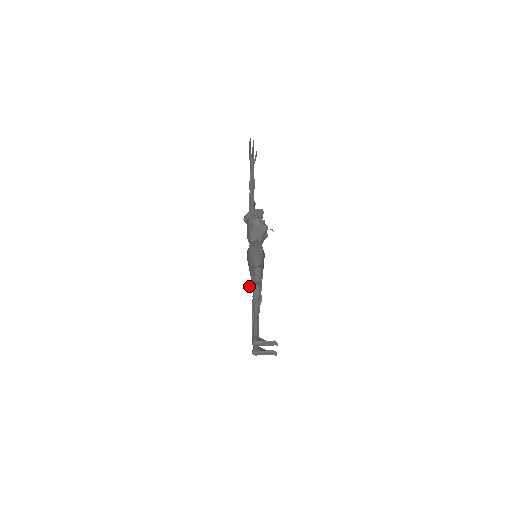
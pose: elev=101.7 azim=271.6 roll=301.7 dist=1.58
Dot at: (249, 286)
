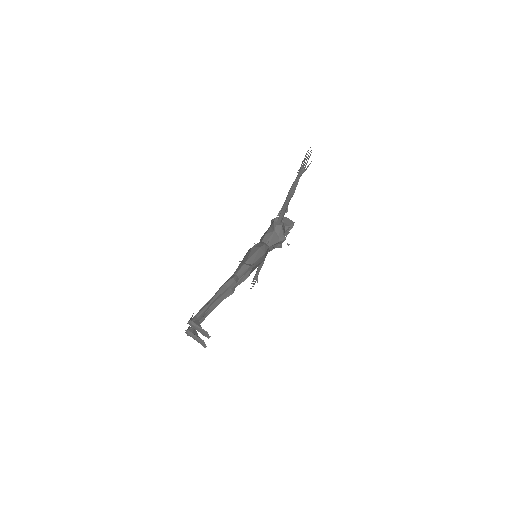
Dot at: occluded
